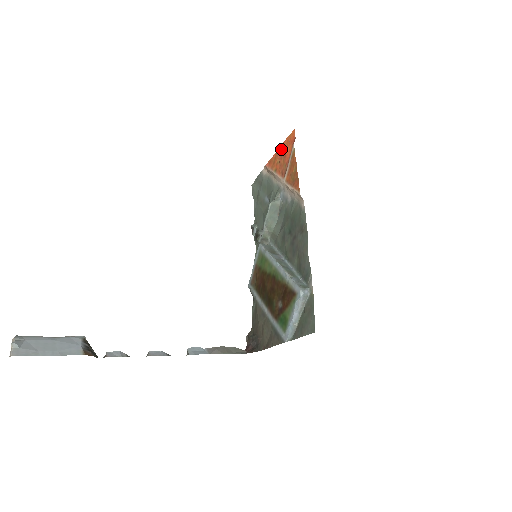
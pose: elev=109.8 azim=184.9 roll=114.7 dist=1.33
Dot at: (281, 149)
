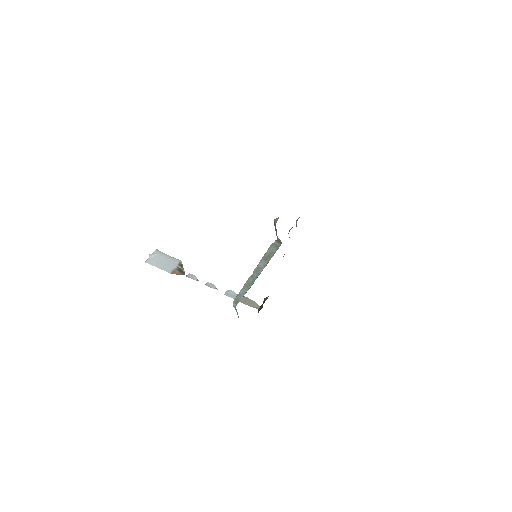
Dot at: occluded
